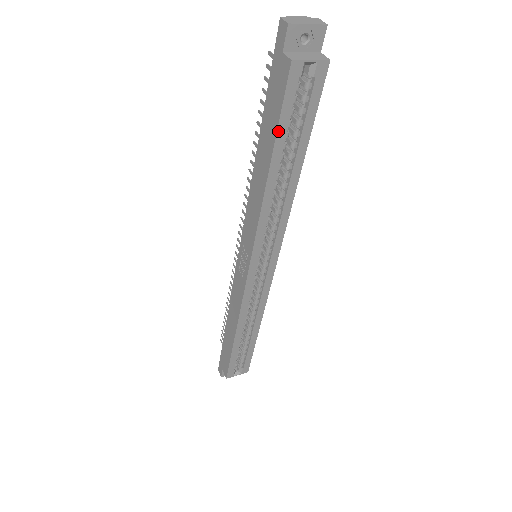
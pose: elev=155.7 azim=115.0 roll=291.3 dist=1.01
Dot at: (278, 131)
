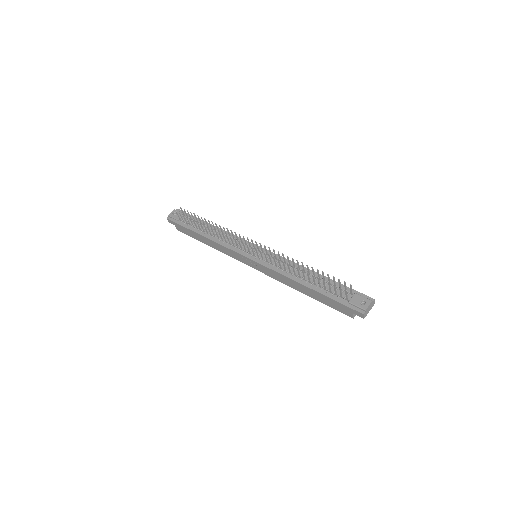
Dot at: (325, 303)
